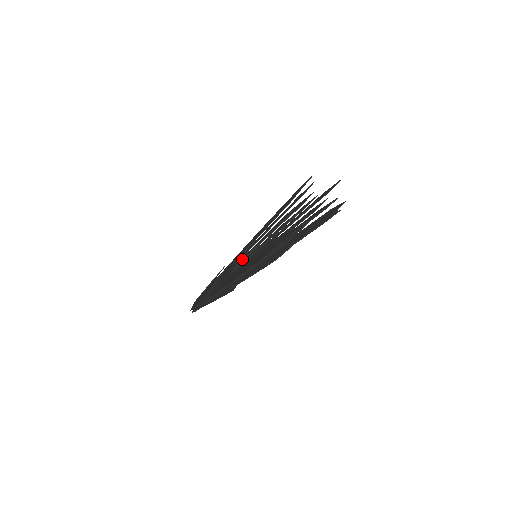
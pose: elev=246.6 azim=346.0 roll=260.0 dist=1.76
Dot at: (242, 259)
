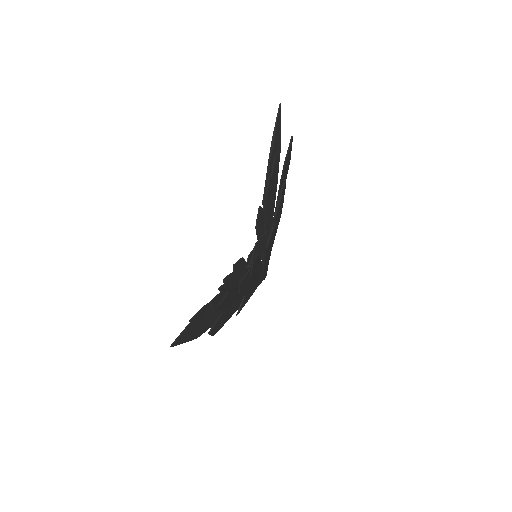
Dot at: occluded
